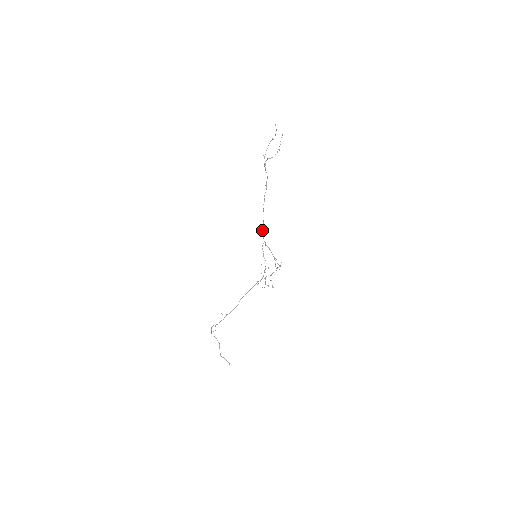
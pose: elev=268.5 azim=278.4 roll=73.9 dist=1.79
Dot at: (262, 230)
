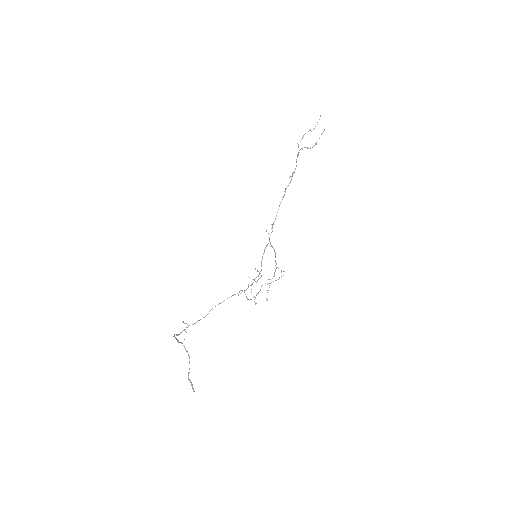
Dot at: (272, 227)
